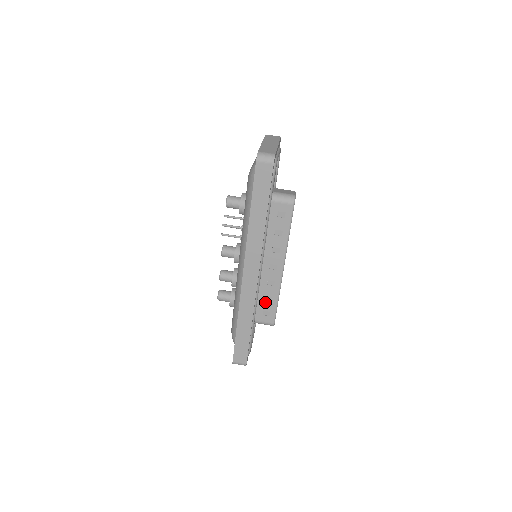
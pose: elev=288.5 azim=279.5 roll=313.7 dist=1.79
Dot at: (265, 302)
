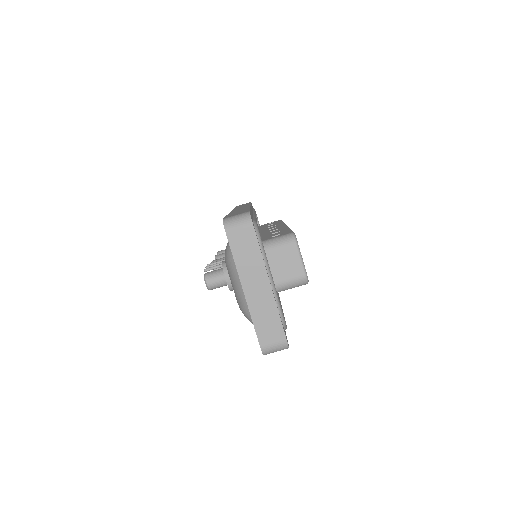
Dot at: occluded
